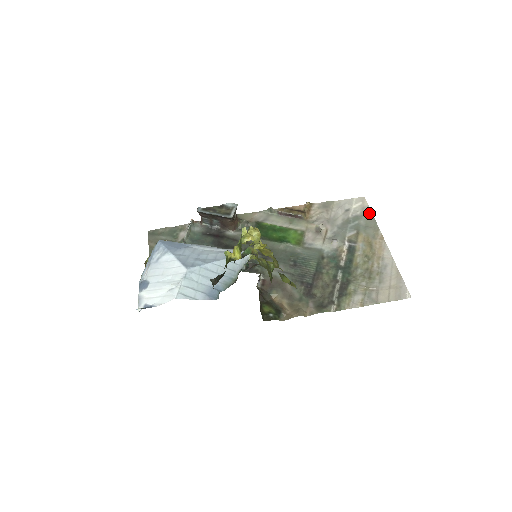
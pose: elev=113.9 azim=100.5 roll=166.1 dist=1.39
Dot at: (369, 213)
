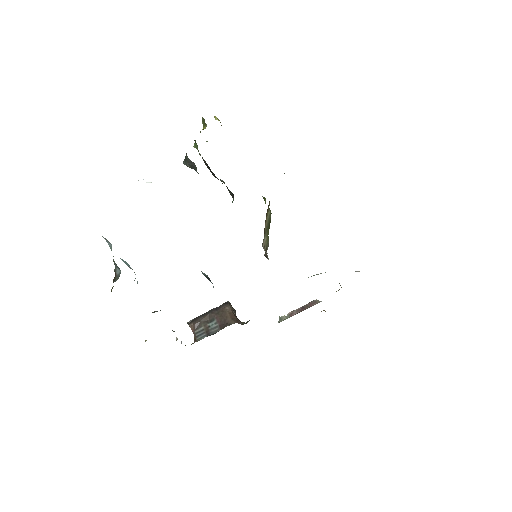
Dot at: occluded
